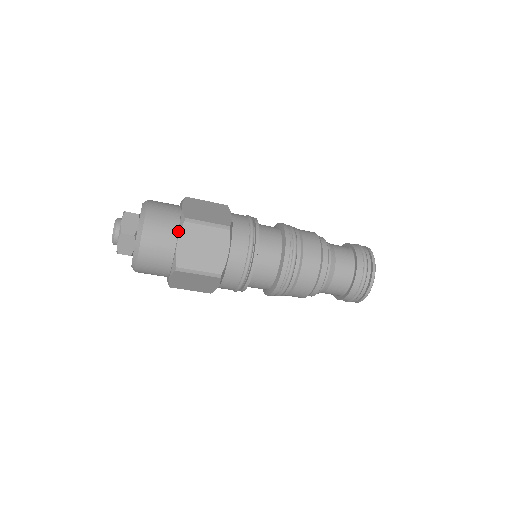
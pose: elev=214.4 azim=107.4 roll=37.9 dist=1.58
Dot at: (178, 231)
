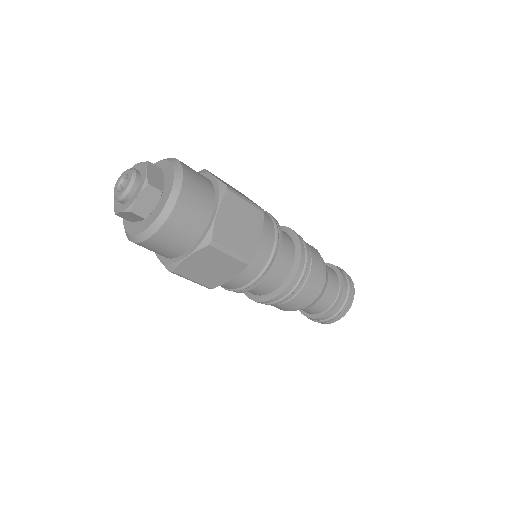
Dot at: (216, 199)
